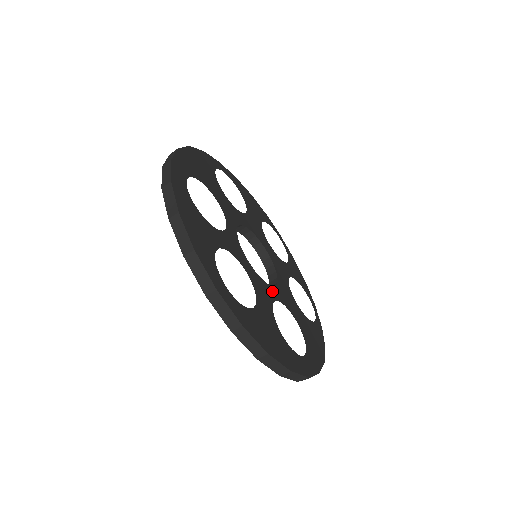
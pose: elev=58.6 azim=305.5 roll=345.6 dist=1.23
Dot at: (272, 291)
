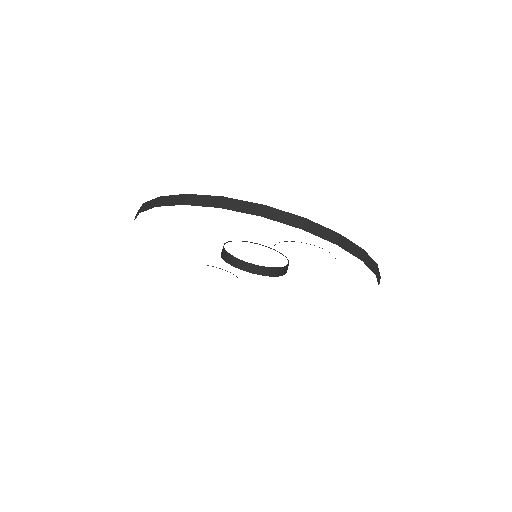
Dot at: occluded
